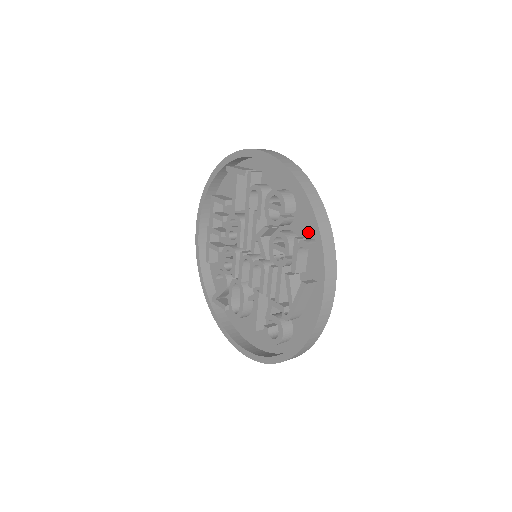
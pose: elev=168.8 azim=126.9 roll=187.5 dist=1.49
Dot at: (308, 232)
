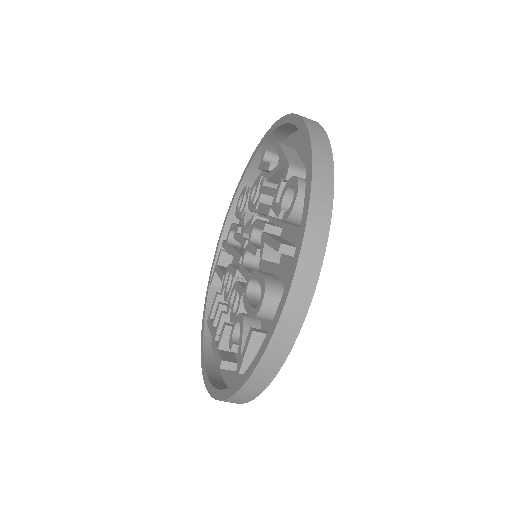
Dot at: occluded
